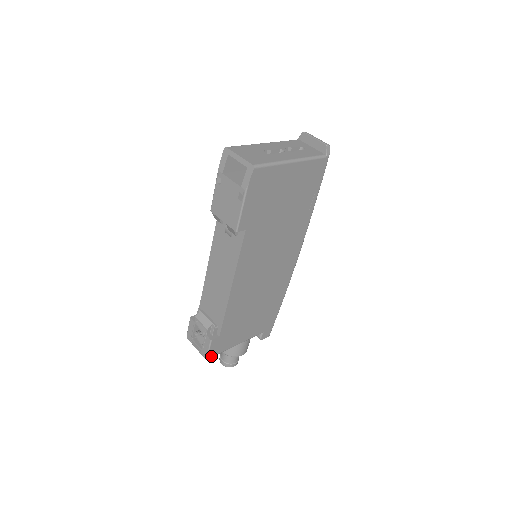
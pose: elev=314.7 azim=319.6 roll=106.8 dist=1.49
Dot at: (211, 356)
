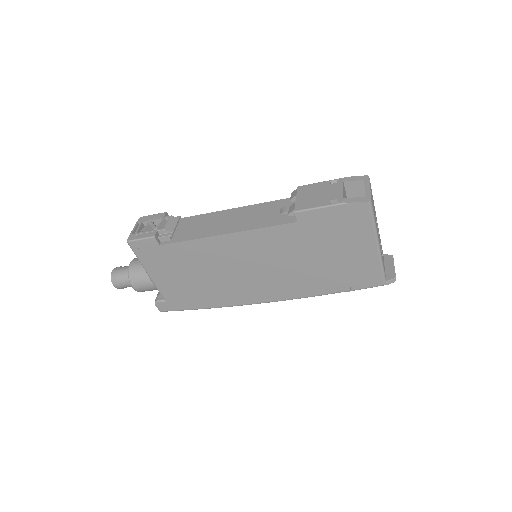
Dot at: (132, 245)
